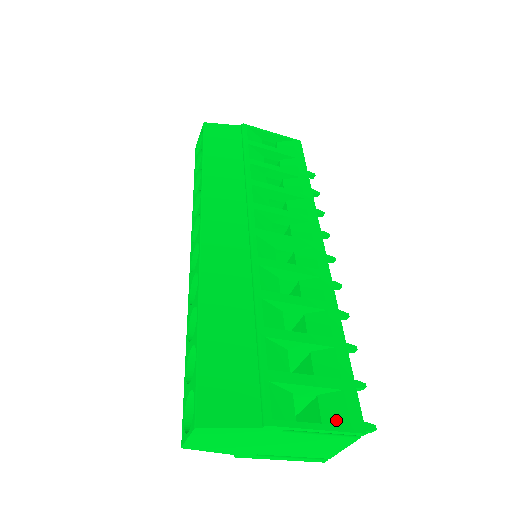
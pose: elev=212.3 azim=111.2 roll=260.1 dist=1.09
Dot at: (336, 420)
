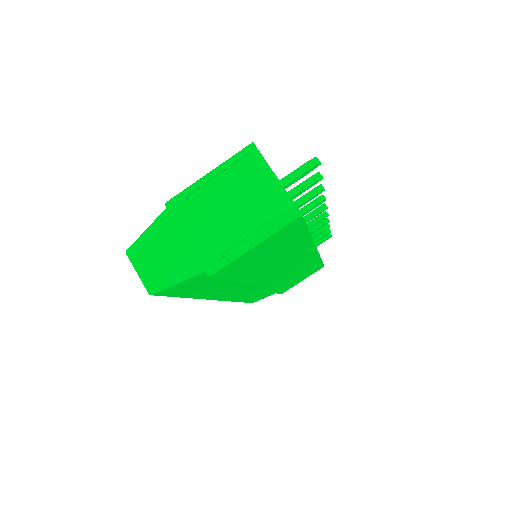
Dot at: (234, 167)
